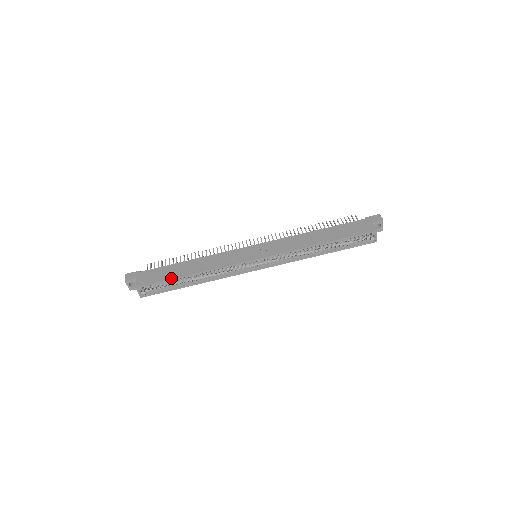
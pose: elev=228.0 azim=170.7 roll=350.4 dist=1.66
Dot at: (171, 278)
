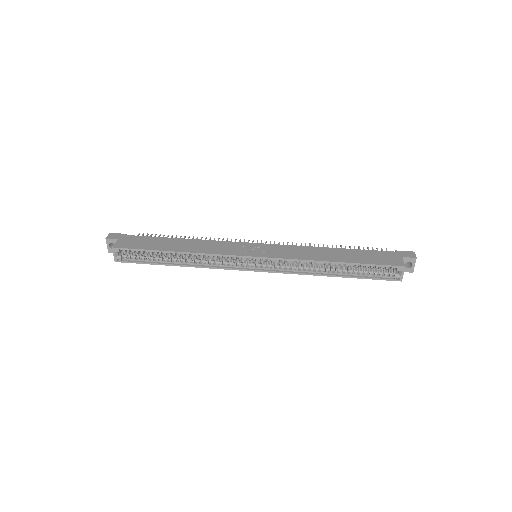
Dot at: (153, 249)
